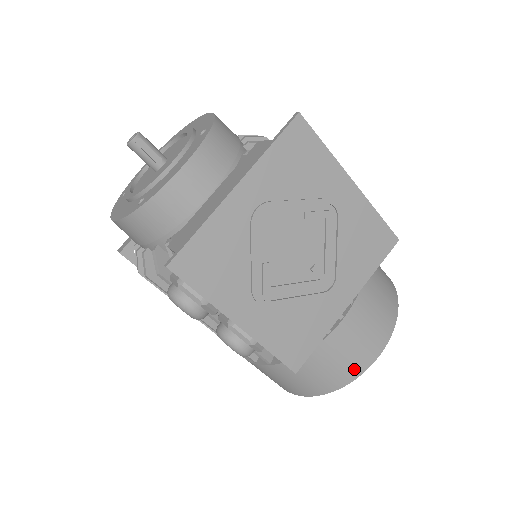
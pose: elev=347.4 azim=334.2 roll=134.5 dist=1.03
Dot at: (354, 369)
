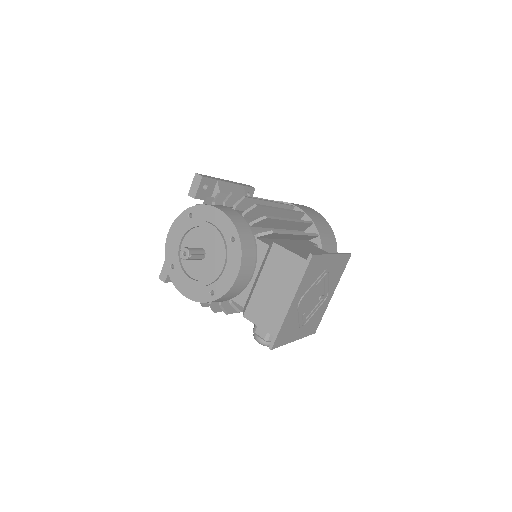
Dot at: occluded
